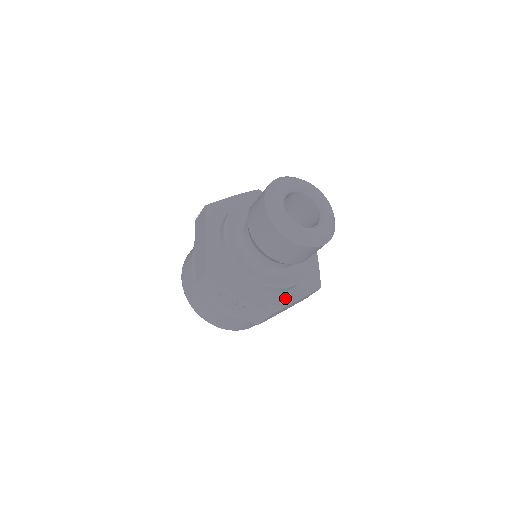
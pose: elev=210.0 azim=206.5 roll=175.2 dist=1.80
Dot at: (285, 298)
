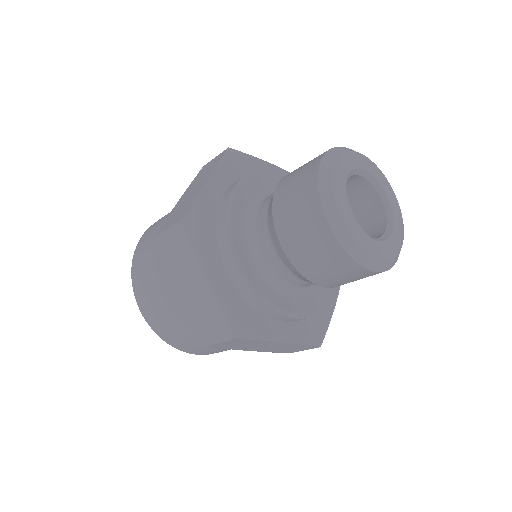
Dot at: (325, 311)
